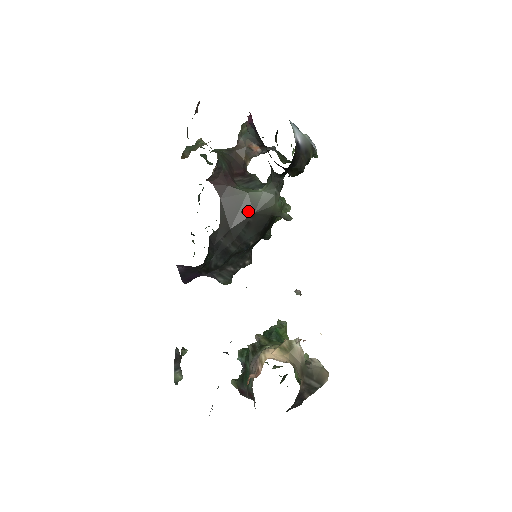
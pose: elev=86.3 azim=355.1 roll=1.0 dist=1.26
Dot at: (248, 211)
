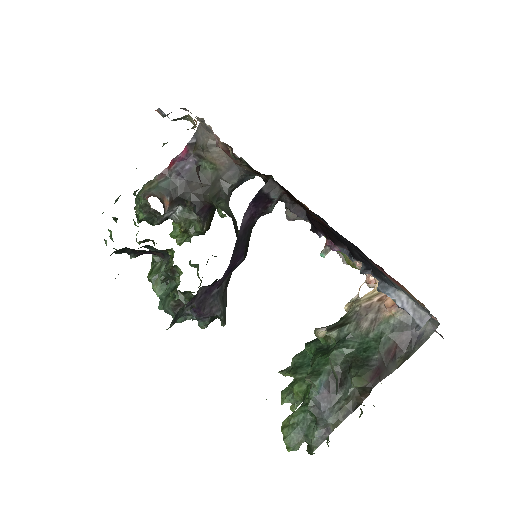
Dot at: occluded
